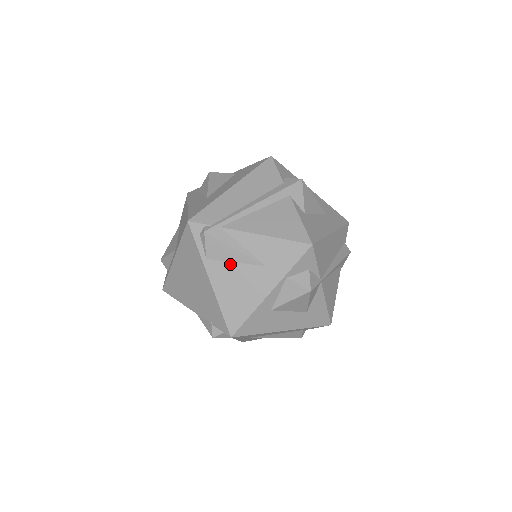
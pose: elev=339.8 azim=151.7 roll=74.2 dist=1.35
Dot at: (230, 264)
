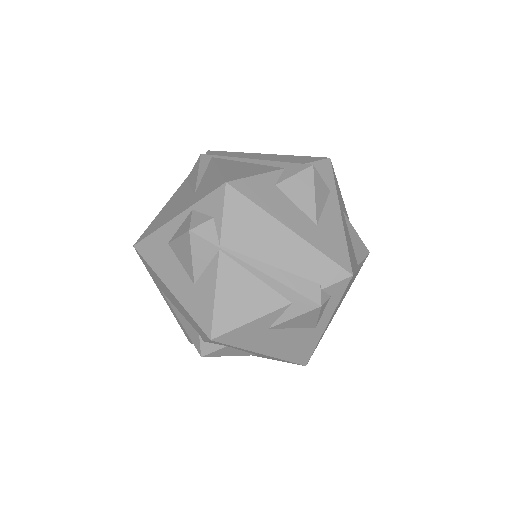
Dot at: (188, 187)
